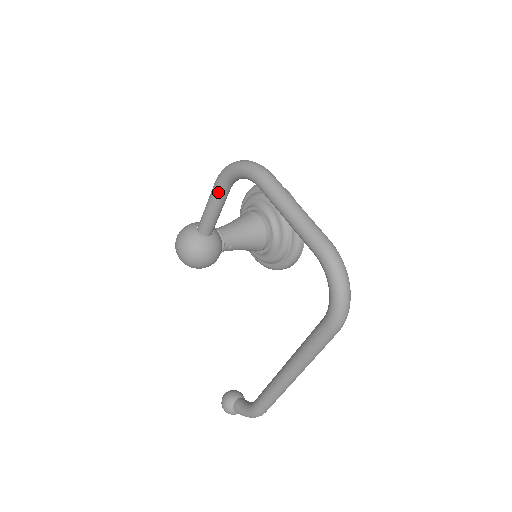
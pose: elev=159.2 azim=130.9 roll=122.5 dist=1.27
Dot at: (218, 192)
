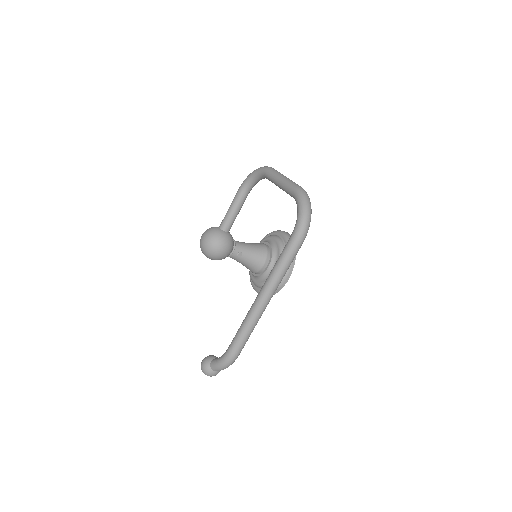
Dot at: (239, 193)
